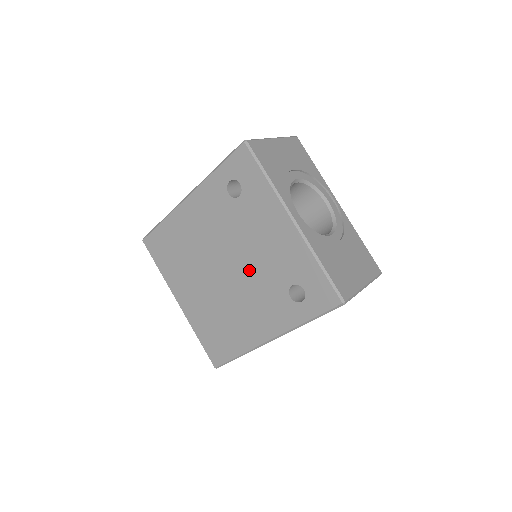
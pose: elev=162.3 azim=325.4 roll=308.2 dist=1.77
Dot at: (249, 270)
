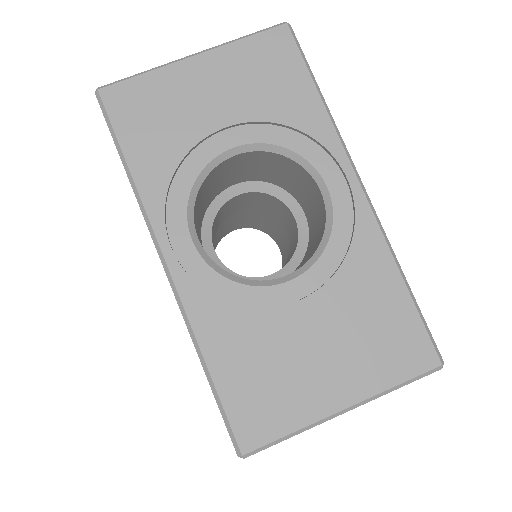
Dot at: occluded
